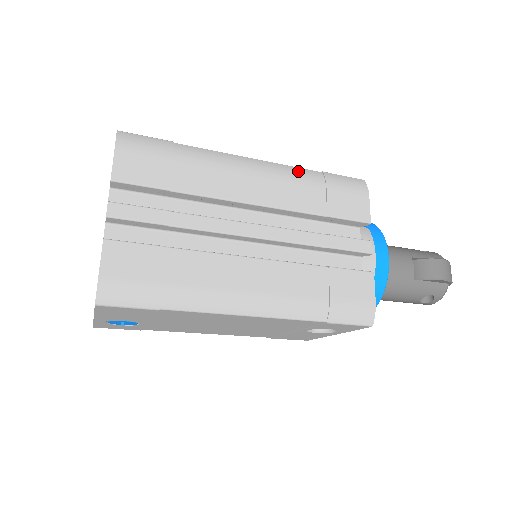
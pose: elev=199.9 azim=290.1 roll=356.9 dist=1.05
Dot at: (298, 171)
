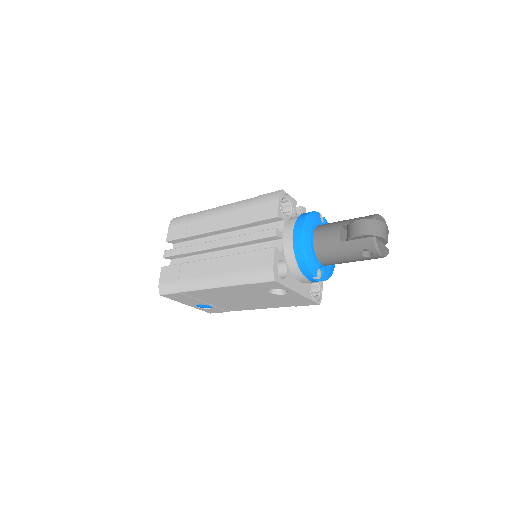
Dot at: (242, 202)
